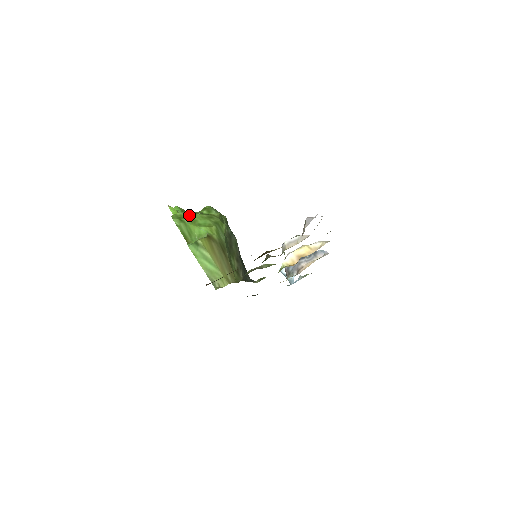
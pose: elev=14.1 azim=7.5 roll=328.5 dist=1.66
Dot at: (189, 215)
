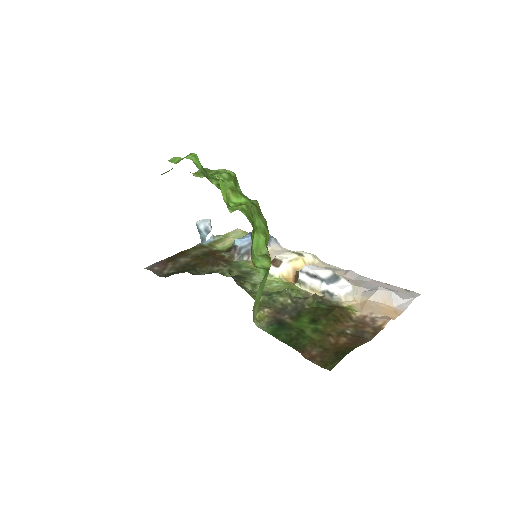
Dot at: (251, 210)
